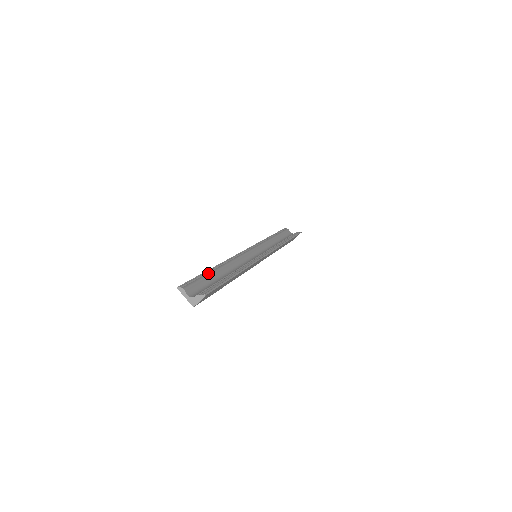
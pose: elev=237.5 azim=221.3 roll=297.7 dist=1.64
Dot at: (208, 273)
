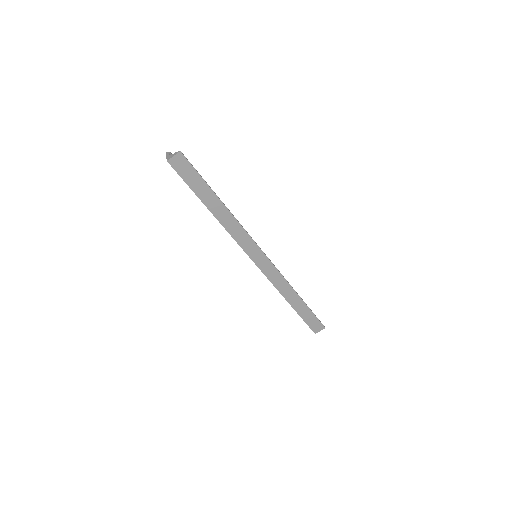
Dot at: occluded
